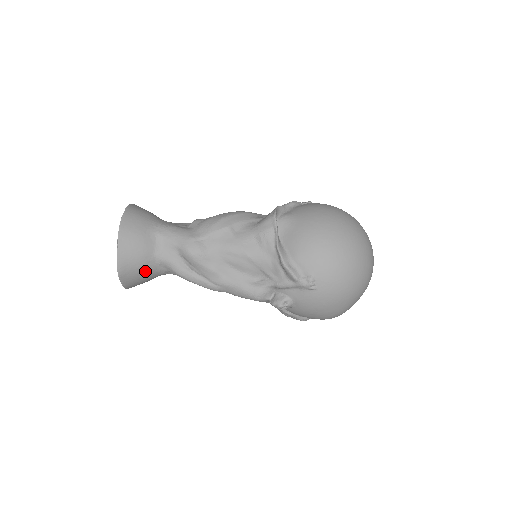
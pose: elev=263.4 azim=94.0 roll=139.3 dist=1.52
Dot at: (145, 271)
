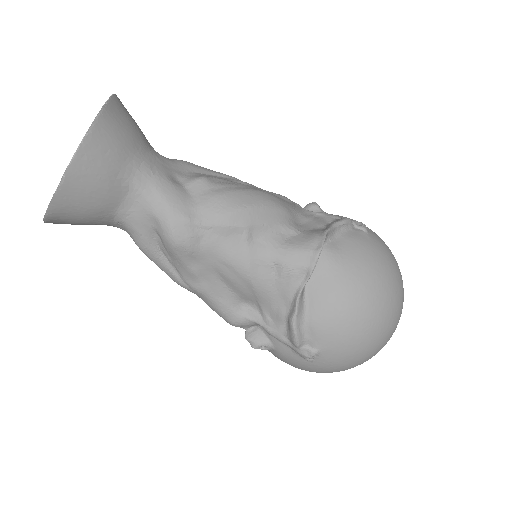
Dot at: (90, 223)
